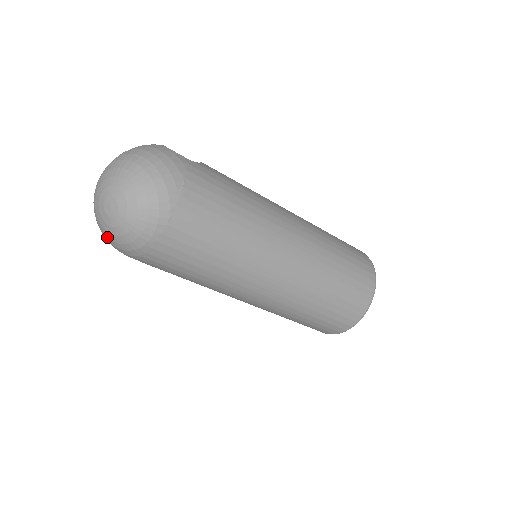
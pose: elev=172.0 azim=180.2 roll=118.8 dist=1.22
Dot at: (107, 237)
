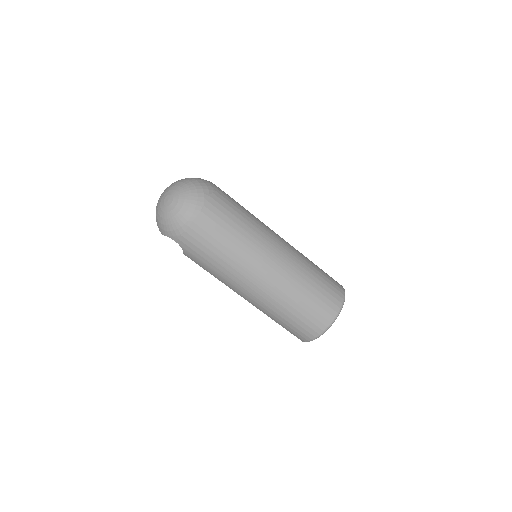
Dot at: (161, 224)
